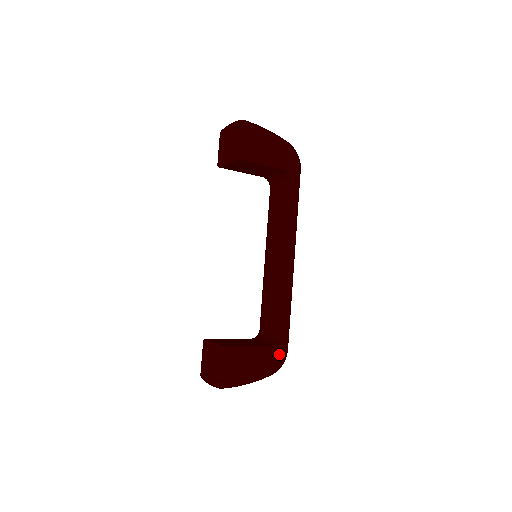
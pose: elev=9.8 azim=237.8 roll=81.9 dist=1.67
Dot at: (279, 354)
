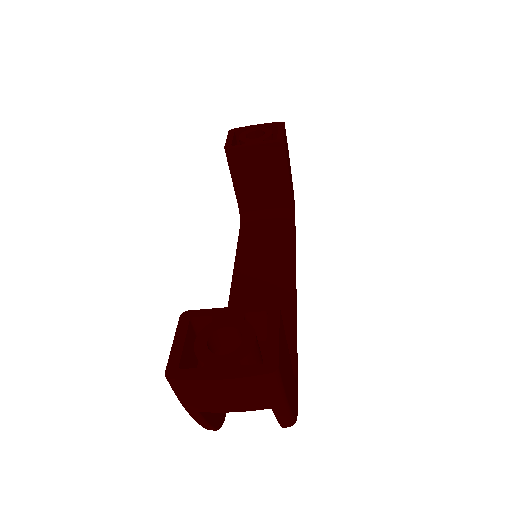
Dot at: (296, 394)
